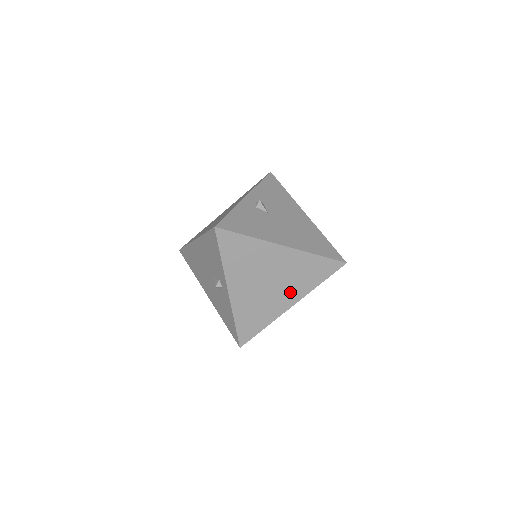
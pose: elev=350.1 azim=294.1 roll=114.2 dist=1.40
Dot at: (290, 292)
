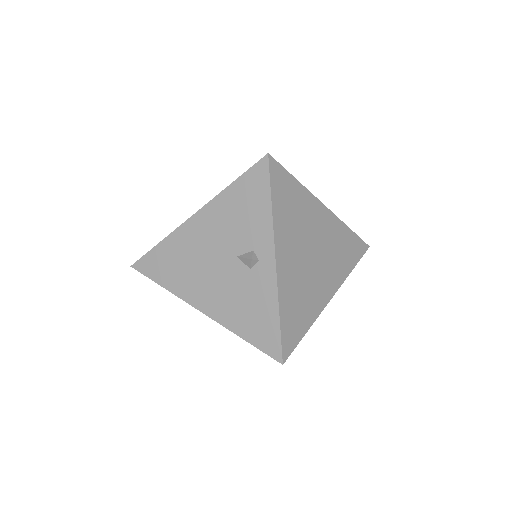
Dot at: (330, 276)
